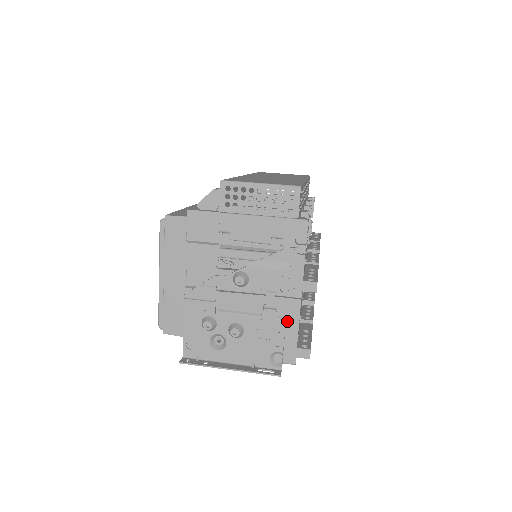
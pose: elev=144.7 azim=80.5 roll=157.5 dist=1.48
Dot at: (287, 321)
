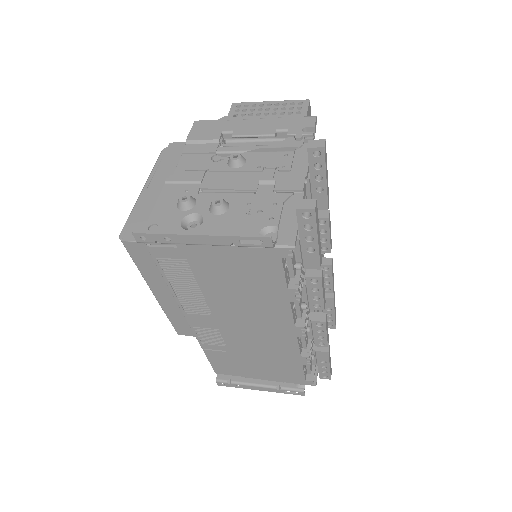
Dot at: (287, 194)
